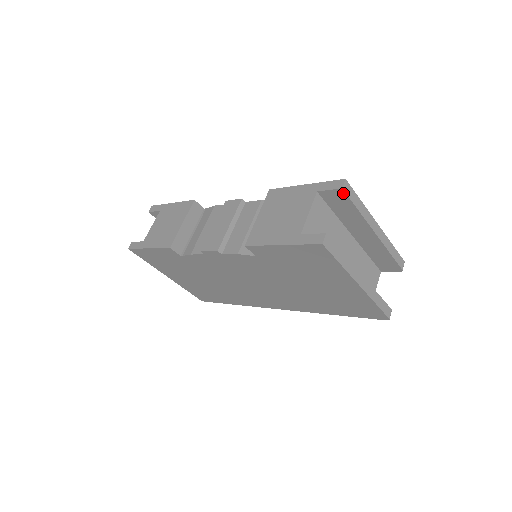
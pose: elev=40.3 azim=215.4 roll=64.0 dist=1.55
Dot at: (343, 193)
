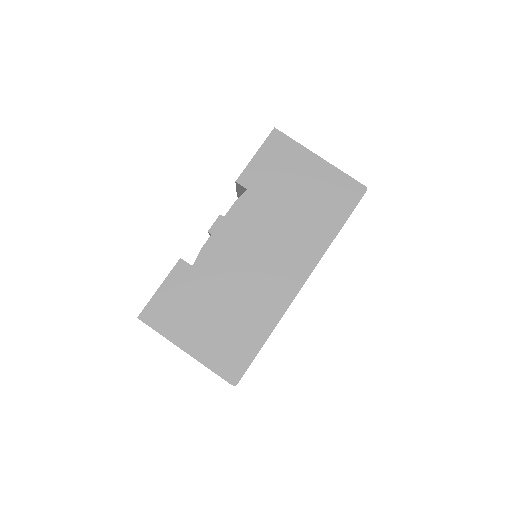
Dot at: occluded
